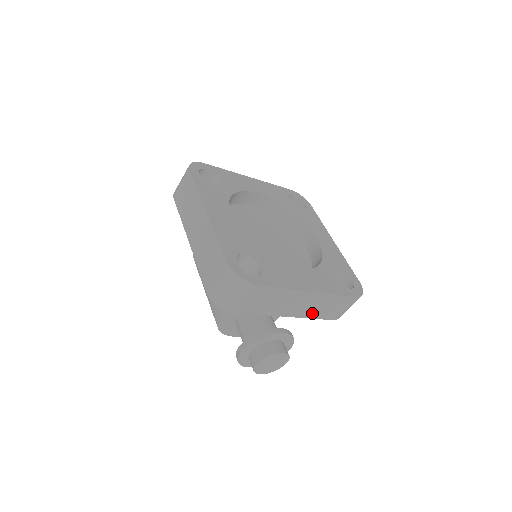
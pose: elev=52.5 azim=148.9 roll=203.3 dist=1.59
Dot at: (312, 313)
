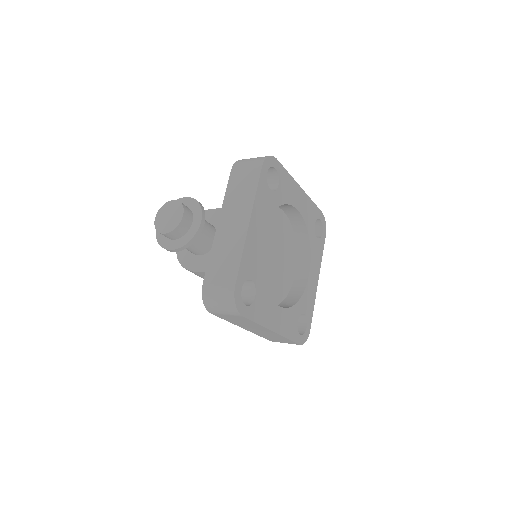
Dot at: occluded
